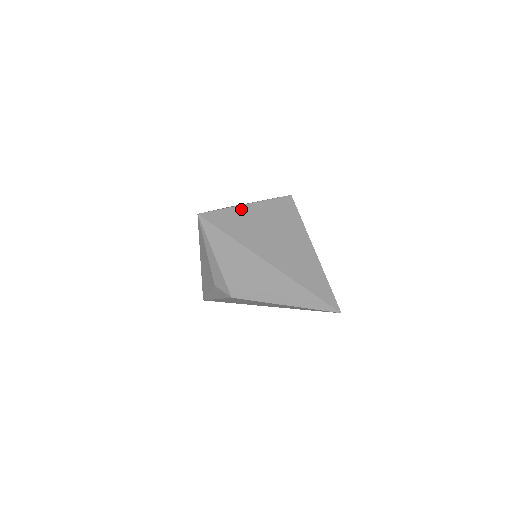
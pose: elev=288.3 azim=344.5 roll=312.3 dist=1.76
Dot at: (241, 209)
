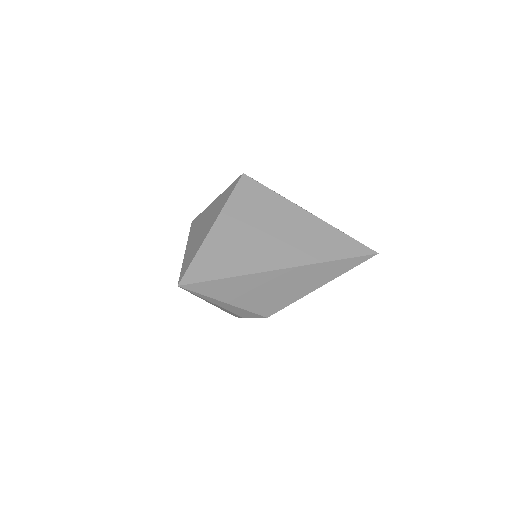
Dot at: (211, 238)
